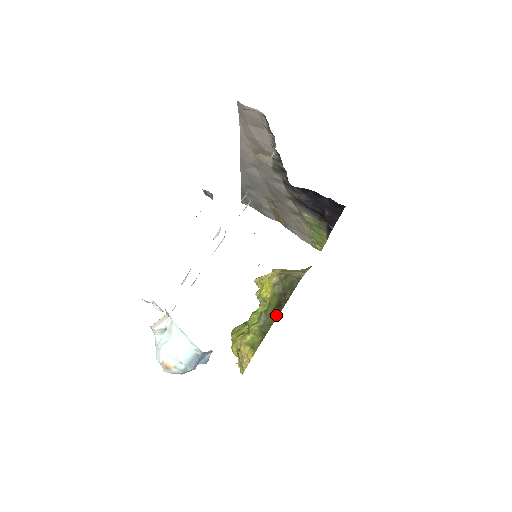
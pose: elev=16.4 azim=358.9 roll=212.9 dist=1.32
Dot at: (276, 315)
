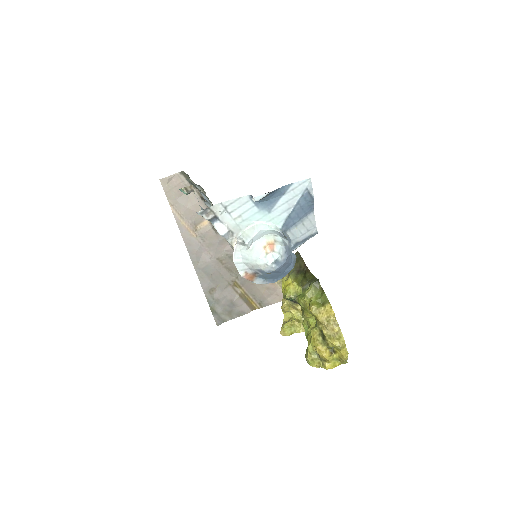
Dot at: (310, 275)
